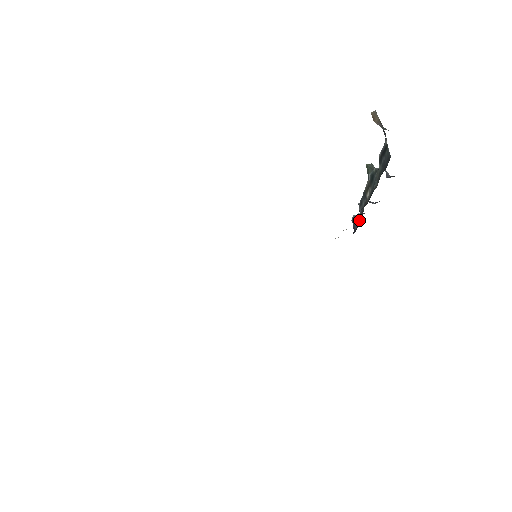
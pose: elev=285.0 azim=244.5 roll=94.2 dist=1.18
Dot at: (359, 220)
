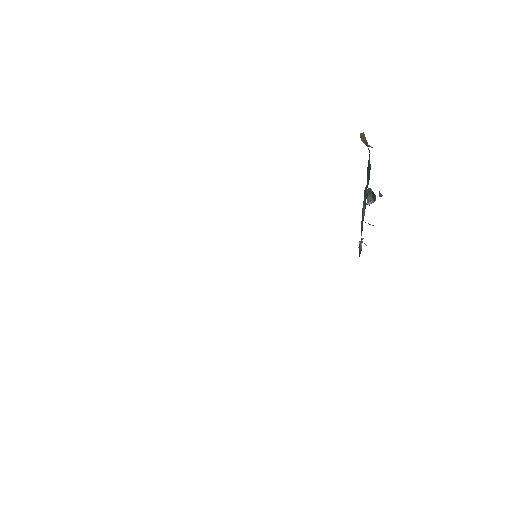
Dot at: occluded
